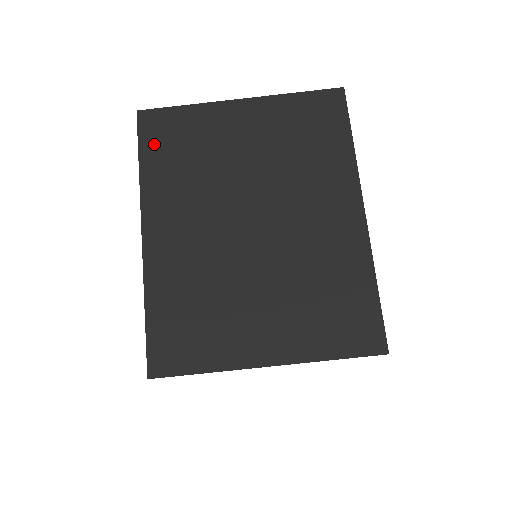
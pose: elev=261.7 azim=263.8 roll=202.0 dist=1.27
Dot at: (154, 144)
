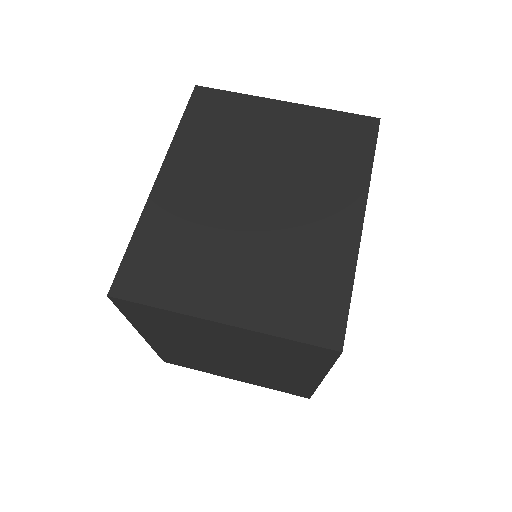
Dot at: (199, 113)
